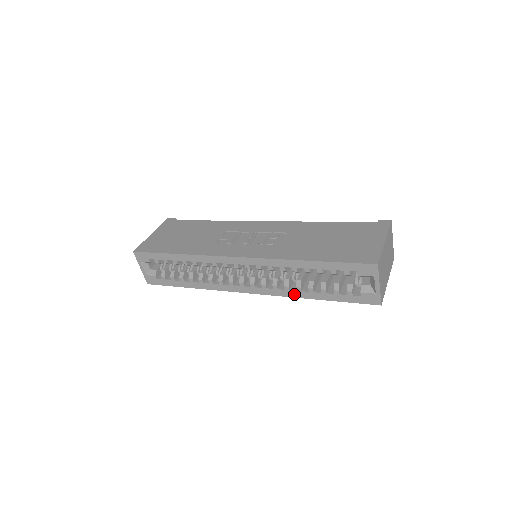
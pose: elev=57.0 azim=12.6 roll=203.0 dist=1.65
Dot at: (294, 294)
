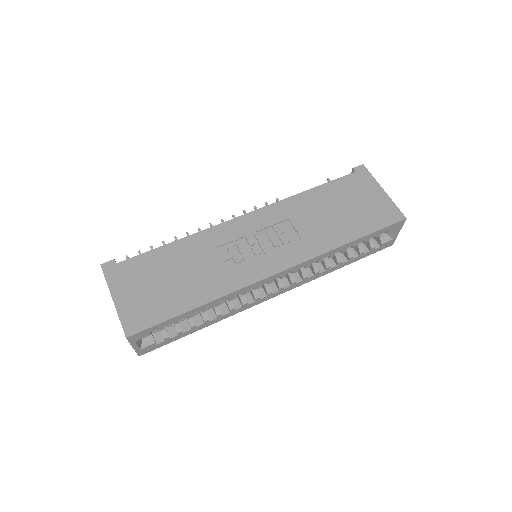
Dot at: (322, 274)
